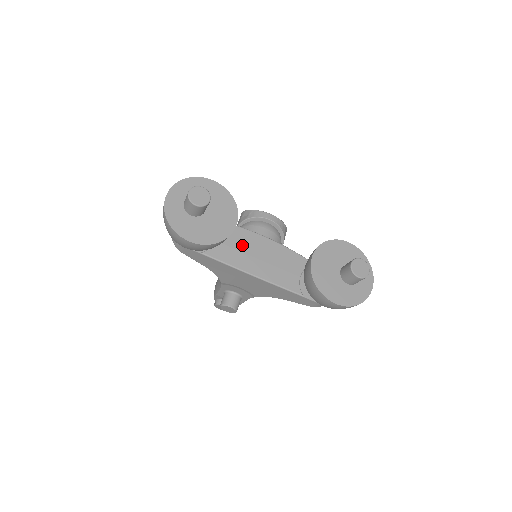
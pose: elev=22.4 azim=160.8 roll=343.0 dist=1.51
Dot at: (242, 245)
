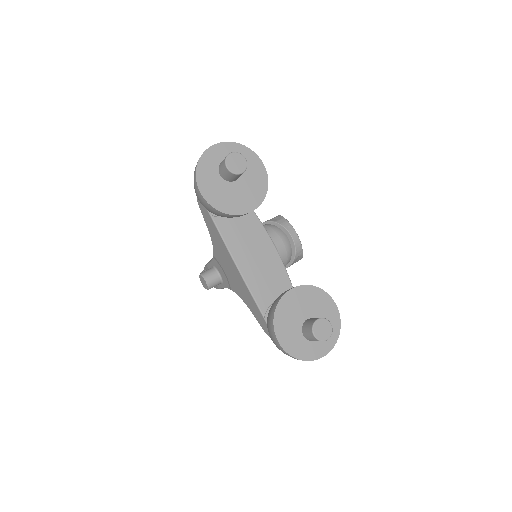
Dot at: (249, 236)
